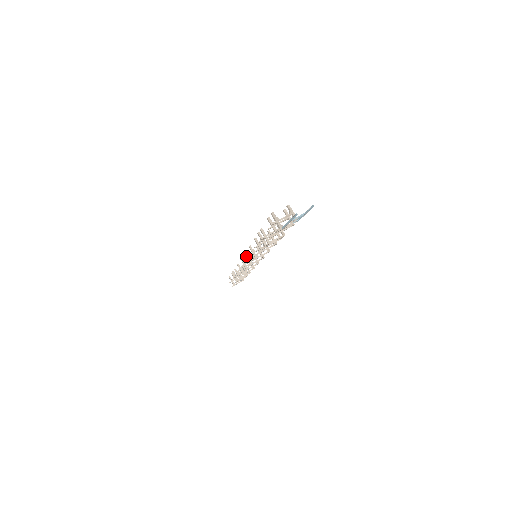
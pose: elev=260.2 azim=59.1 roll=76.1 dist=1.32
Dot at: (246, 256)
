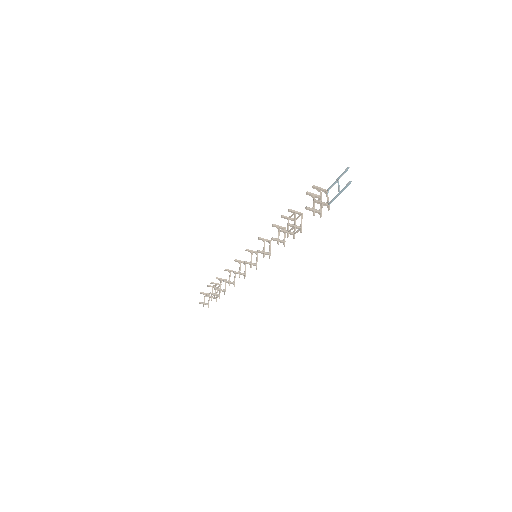
Dot at: (248, 263)
